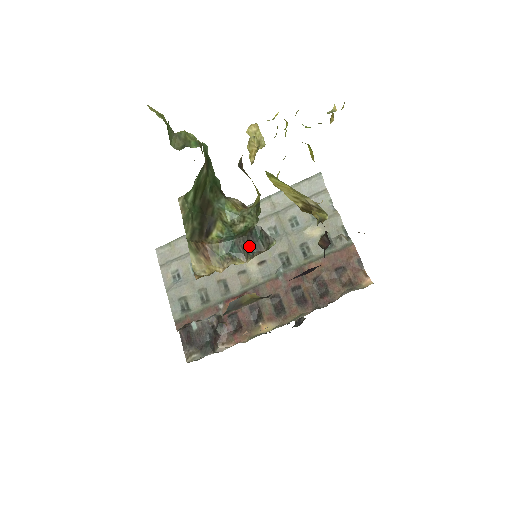
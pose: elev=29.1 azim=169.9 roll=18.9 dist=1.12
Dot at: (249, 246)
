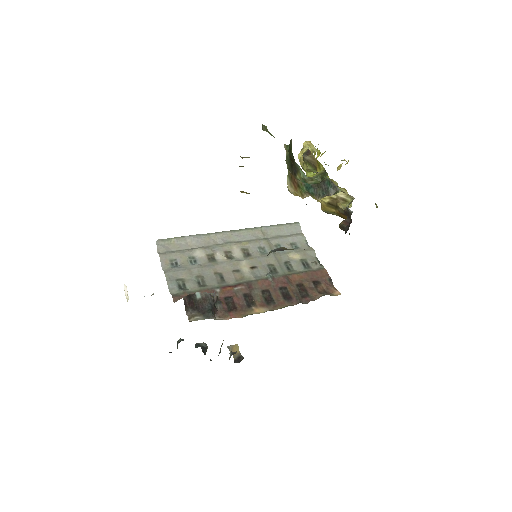
Dot at: (321, 190)
